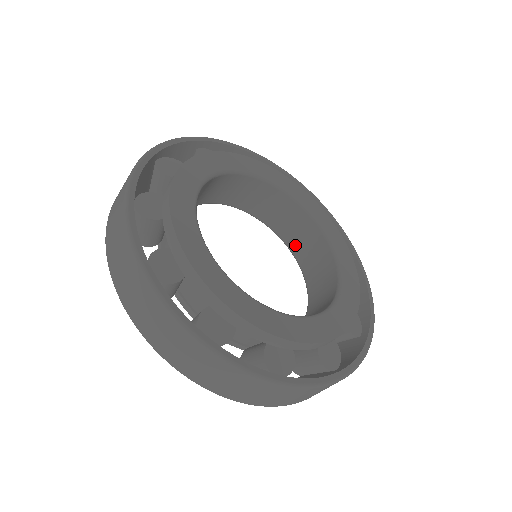
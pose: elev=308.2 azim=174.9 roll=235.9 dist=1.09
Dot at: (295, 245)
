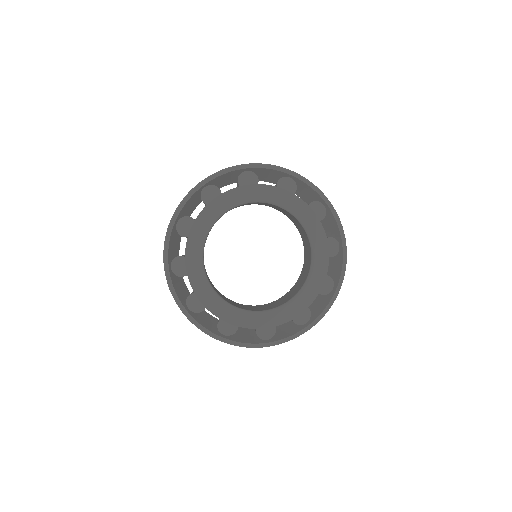
Dot at: (303, 270)
